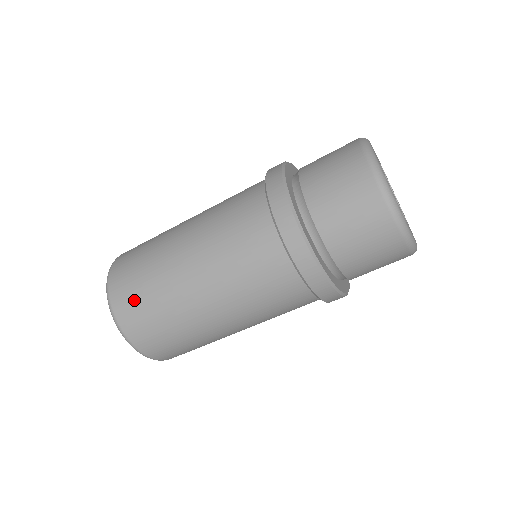
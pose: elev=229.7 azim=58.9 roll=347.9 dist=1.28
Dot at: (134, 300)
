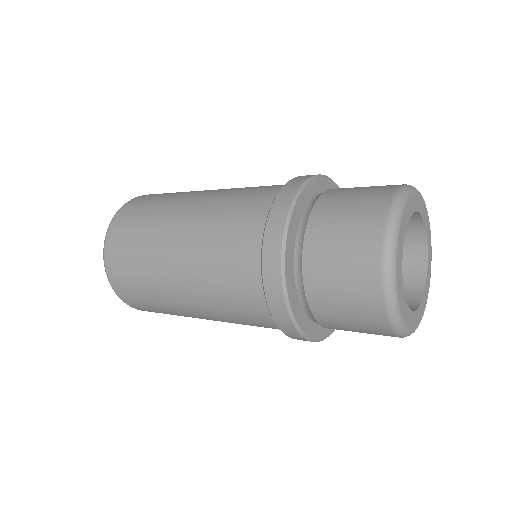
Dot at: (143, 305)
